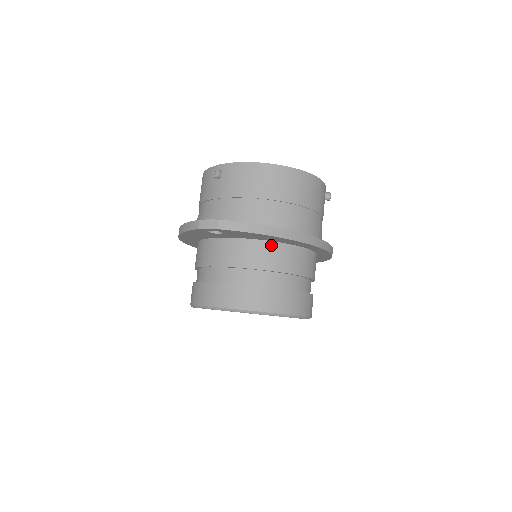
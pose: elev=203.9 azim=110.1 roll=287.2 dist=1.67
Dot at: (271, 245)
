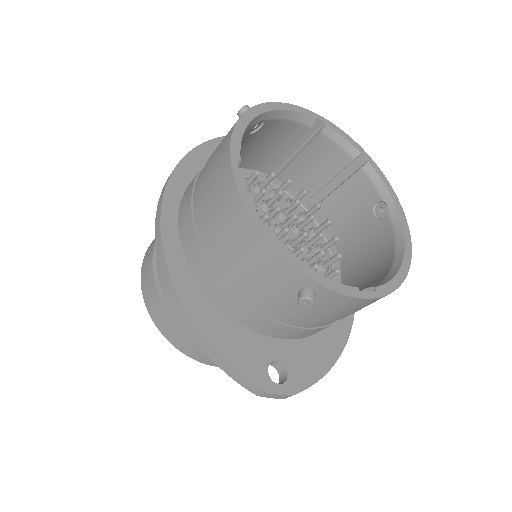
Dot at: occluded
